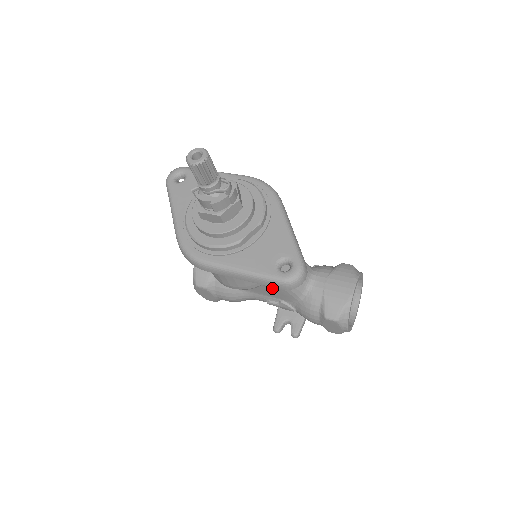
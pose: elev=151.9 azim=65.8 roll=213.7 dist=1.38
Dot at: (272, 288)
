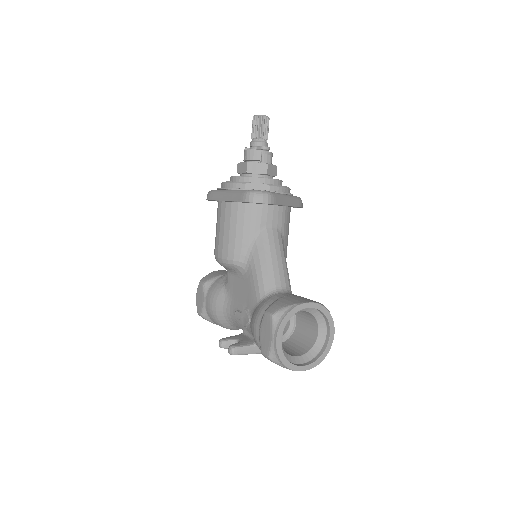
Dot at: (247, 282)
